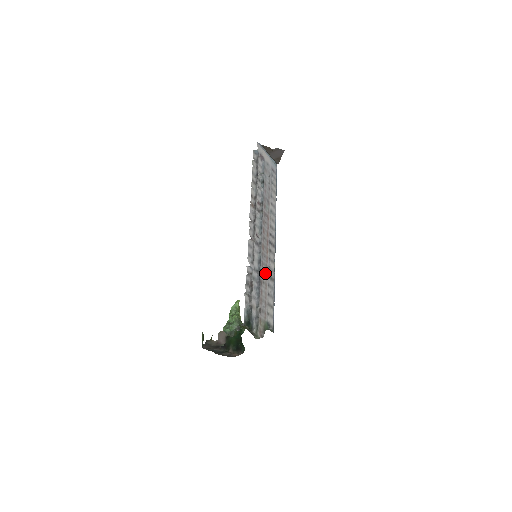
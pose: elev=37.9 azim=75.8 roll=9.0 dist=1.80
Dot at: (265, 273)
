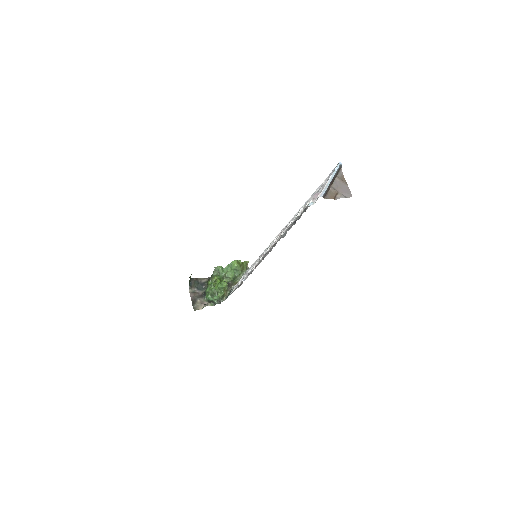
Dot at: occluded
